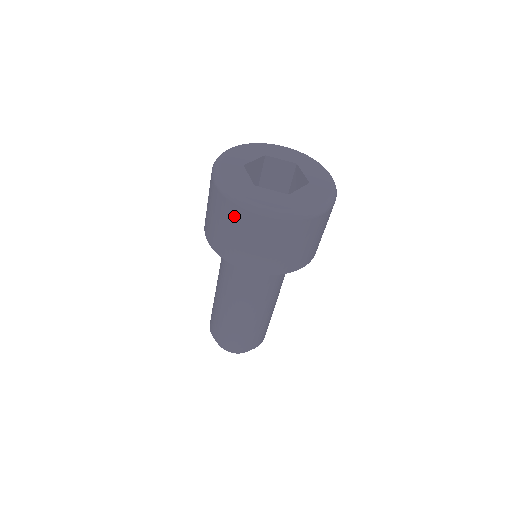
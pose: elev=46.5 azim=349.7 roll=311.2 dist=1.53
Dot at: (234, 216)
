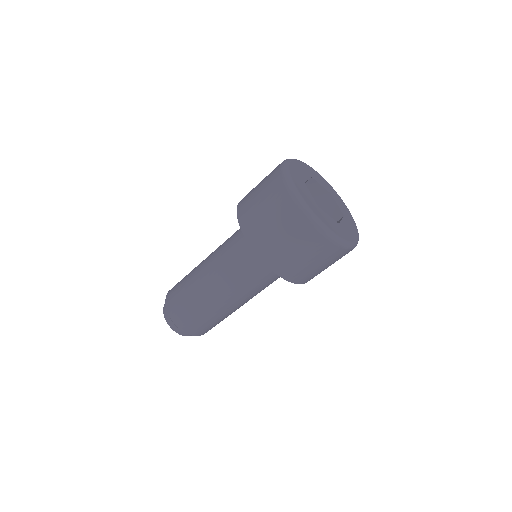
Dot at: (301, 229)
